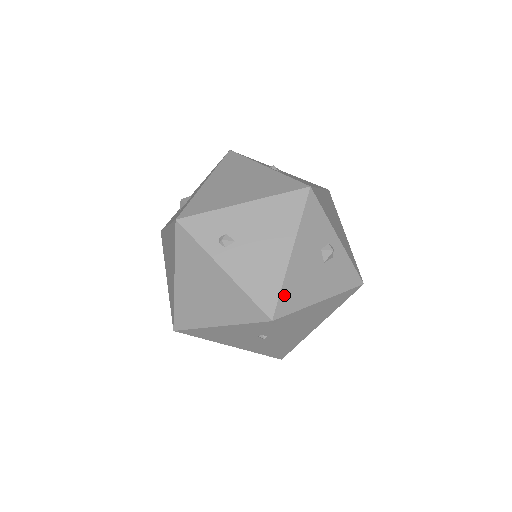
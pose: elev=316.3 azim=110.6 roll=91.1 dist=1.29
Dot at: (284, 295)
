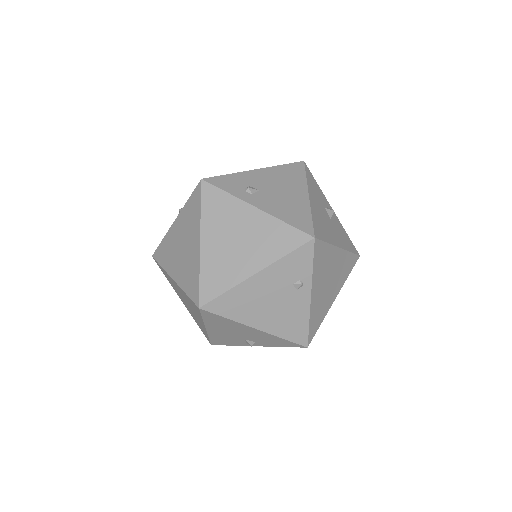
Dot at: (315, 223)
